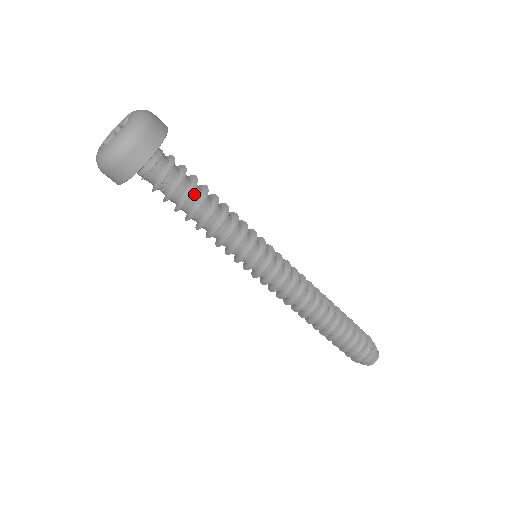
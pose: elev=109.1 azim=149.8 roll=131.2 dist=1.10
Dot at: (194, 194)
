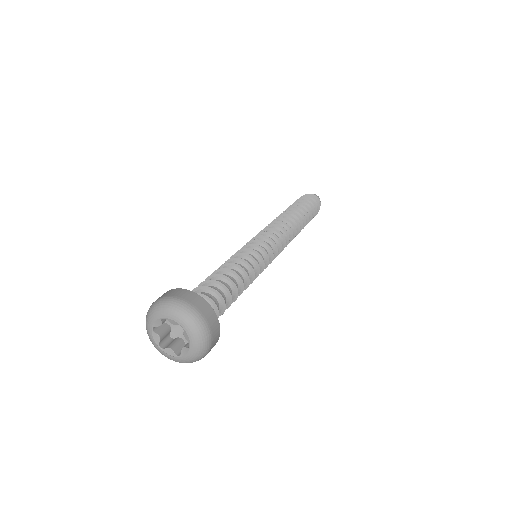
Dot at: (228, 292)
